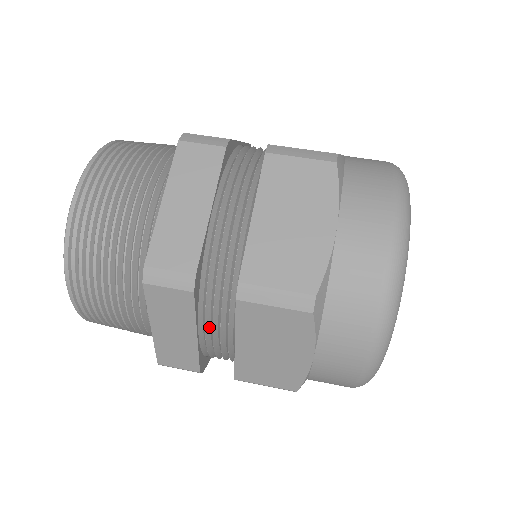
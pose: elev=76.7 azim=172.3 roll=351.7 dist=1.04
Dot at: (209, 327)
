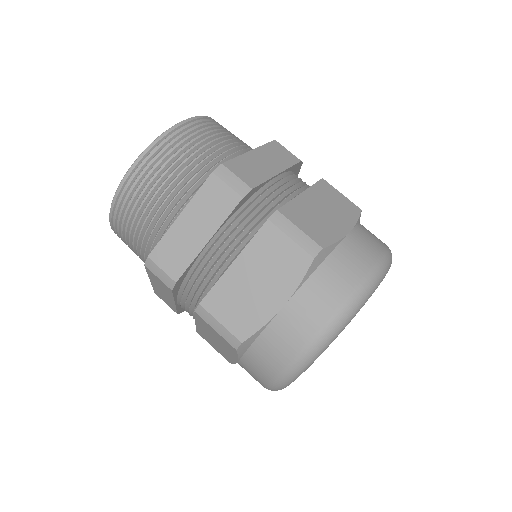
Dot at: occluded
